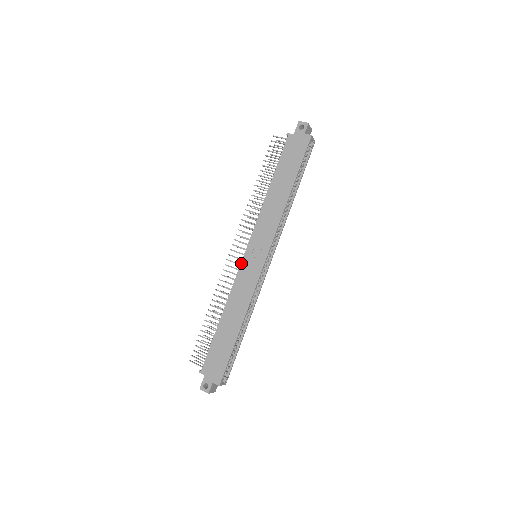
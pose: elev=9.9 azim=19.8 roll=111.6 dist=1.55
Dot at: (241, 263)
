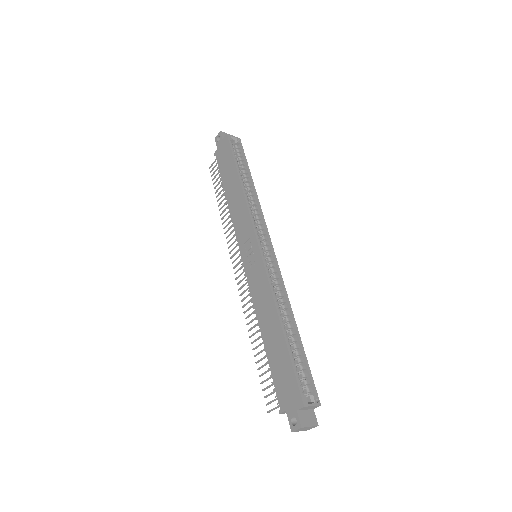
Dot at: (245, 272)
